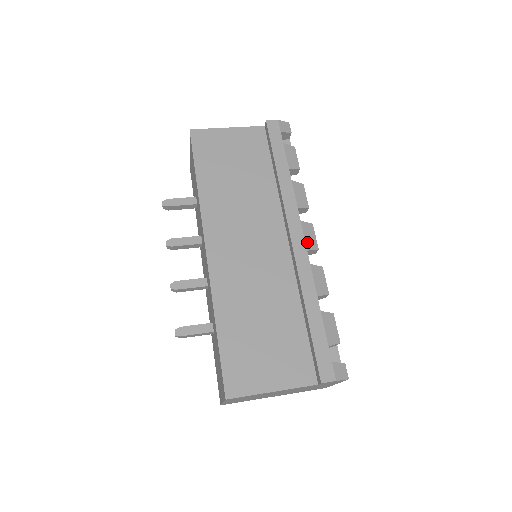
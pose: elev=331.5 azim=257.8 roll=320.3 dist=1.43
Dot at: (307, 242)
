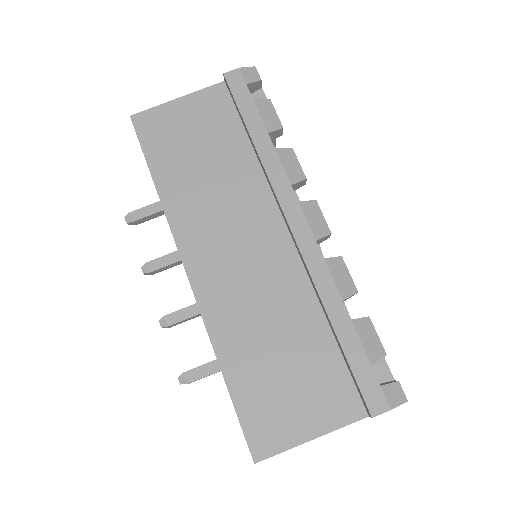
Dot at: (313, 229)
